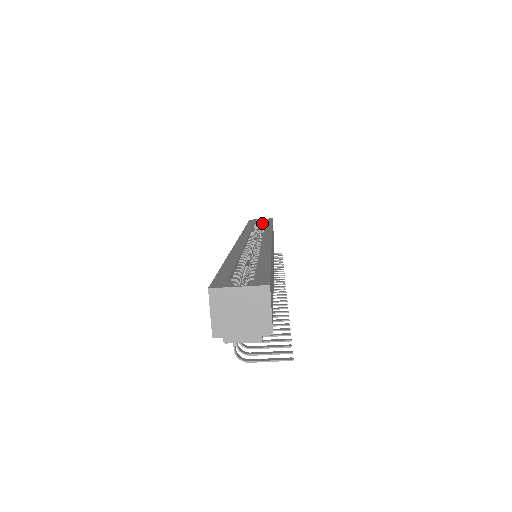
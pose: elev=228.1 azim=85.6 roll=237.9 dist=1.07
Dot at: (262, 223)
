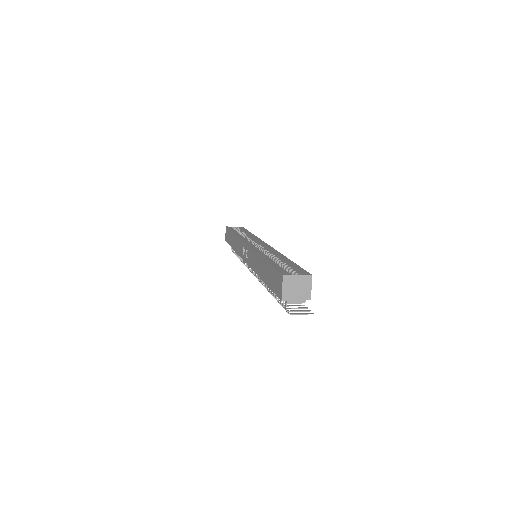
Dot at: (238, 230)
